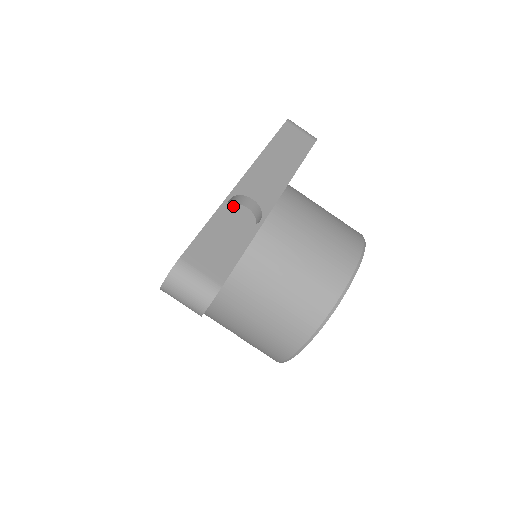
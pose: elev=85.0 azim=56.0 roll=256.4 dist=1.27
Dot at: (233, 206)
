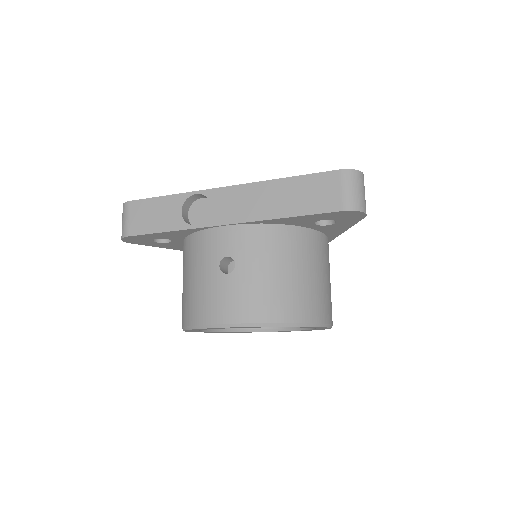
Dot at: occluded
